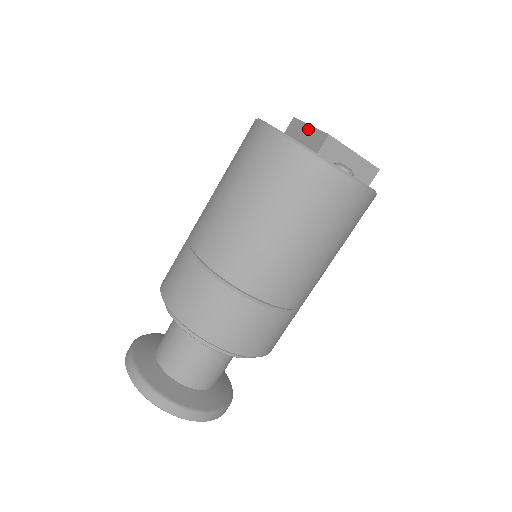
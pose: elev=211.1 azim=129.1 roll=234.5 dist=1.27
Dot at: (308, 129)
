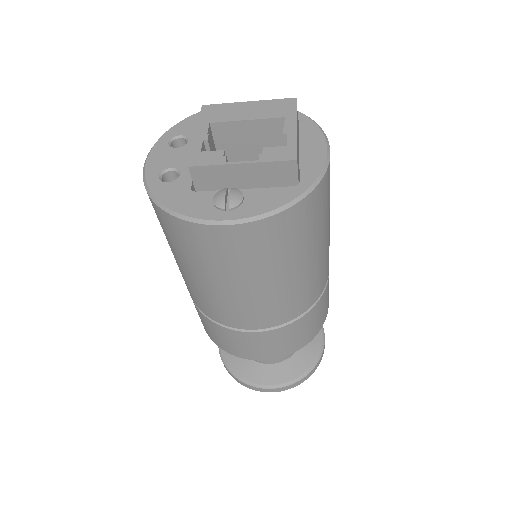
Dot at: occluded
